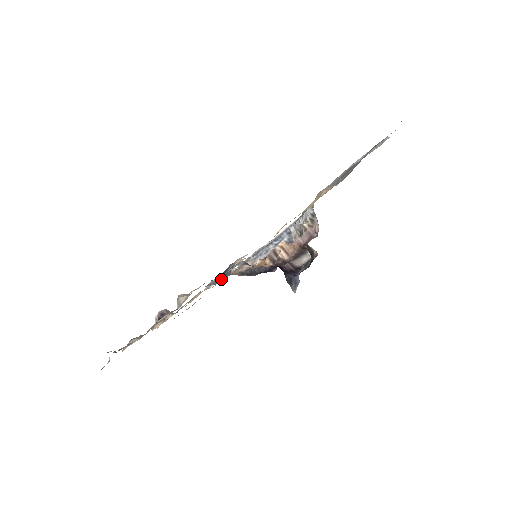
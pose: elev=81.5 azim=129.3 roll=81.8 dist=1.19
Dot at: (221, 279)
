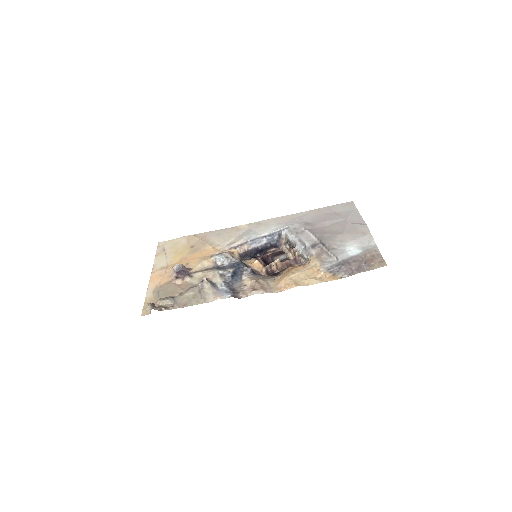
Dot at: (233, 278)
